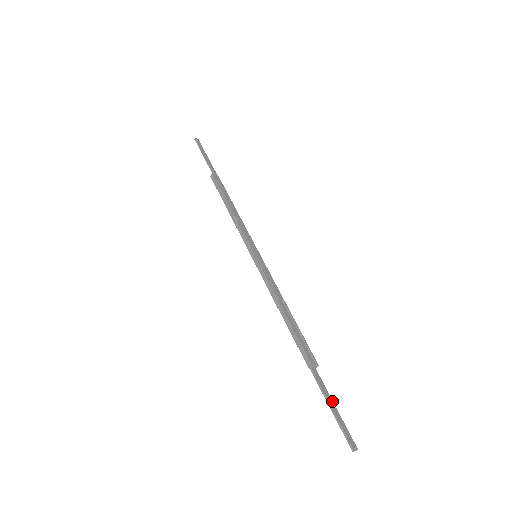
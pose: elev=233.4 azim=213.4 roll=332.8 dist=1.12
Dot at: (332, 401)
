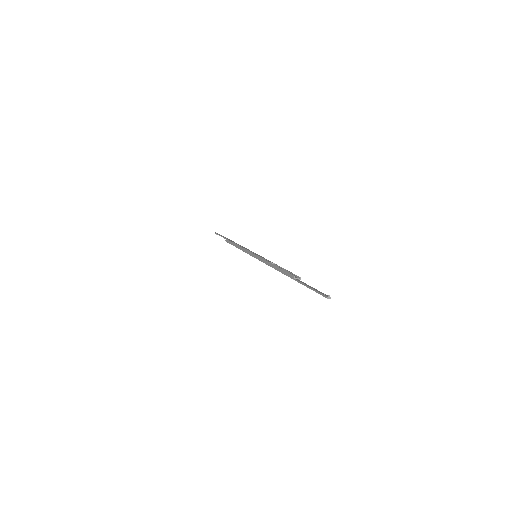
Dot at: (311, 287)
